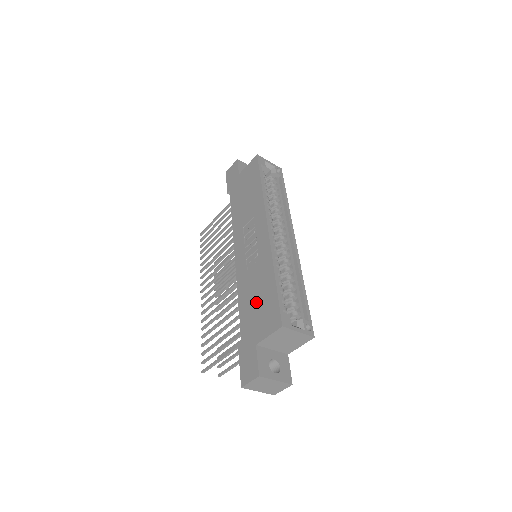
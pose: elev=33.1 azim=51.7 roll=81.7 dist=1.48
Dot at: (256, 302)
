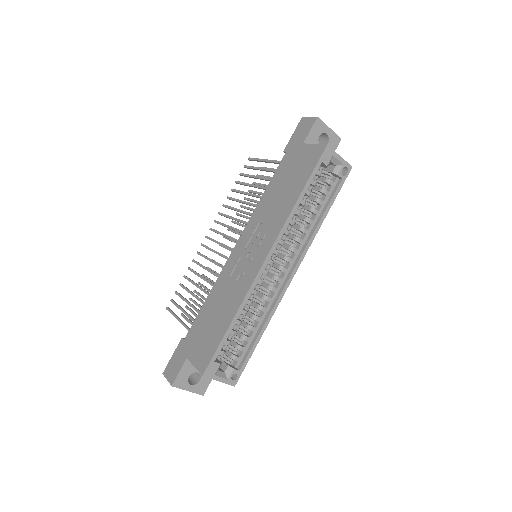
Dot at: (210, 322)
